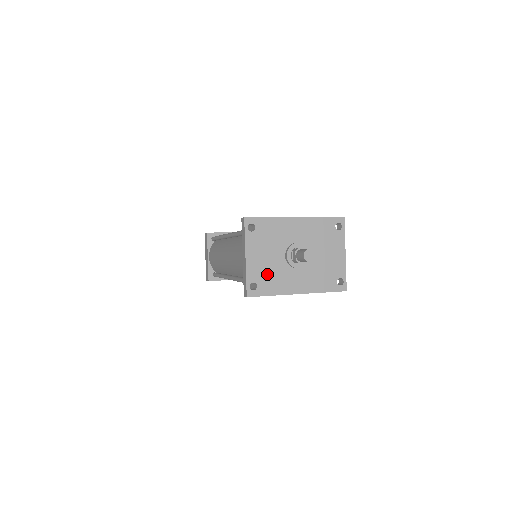
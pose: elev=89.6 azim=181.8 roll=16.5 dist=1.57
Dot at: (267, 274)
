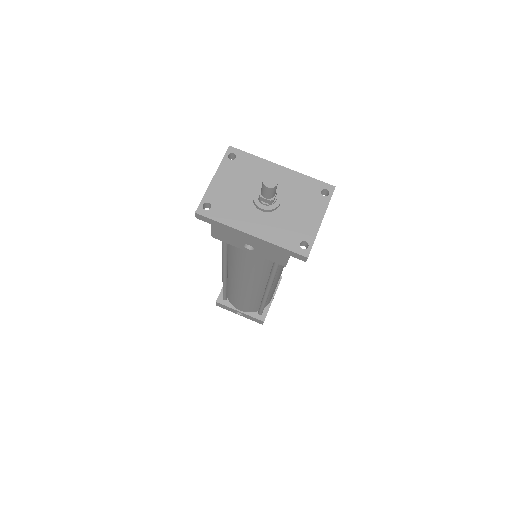
Dot at: (227, 202)
